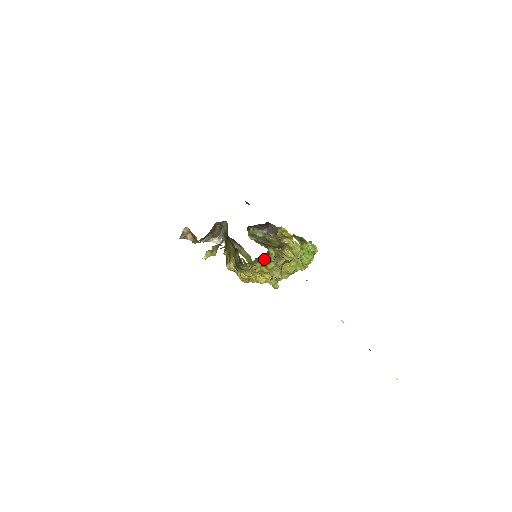
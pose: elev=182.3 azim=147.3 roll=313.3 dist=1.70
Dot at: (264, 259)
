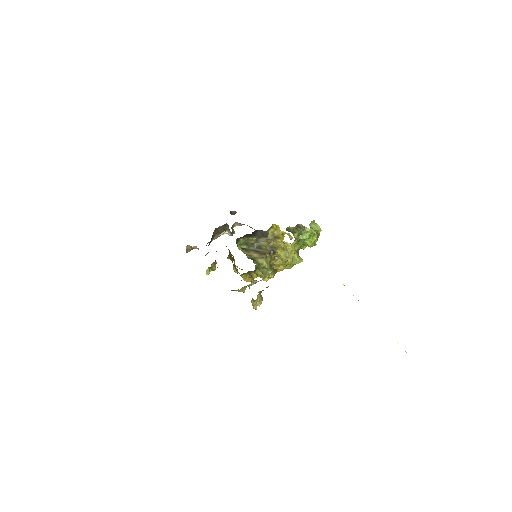
Dot at: (254, 272)
